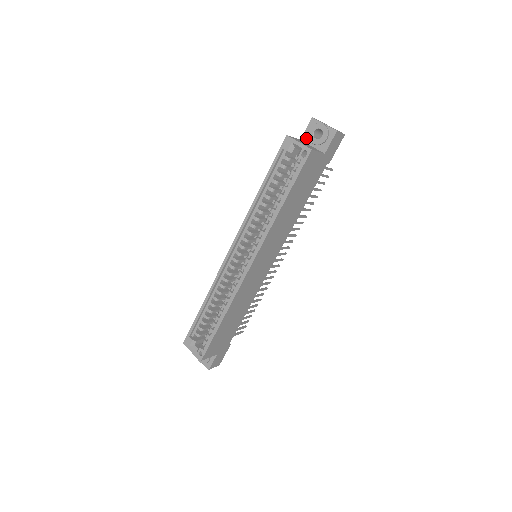
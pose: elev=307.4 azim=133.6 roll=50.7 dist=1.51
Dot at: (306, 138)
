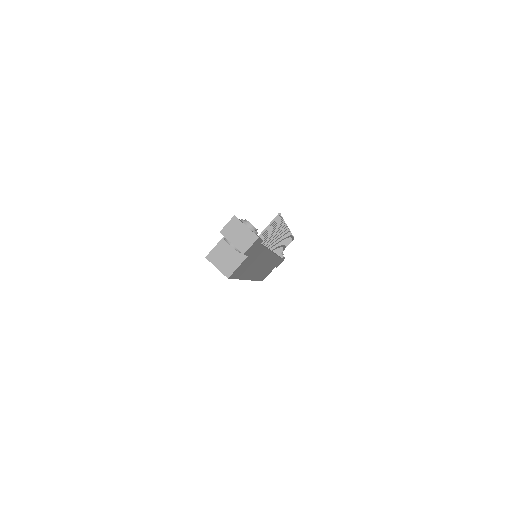
Dot at: occluded
